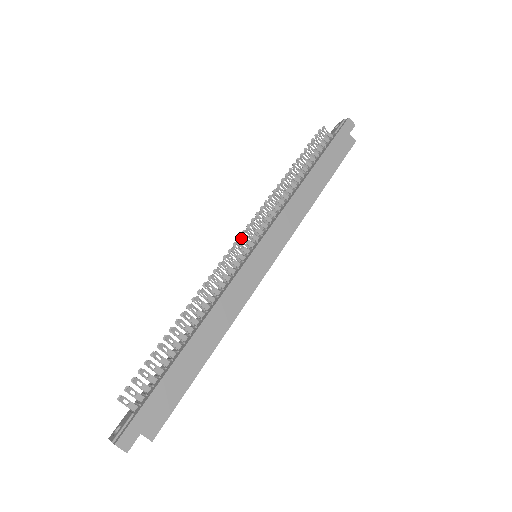
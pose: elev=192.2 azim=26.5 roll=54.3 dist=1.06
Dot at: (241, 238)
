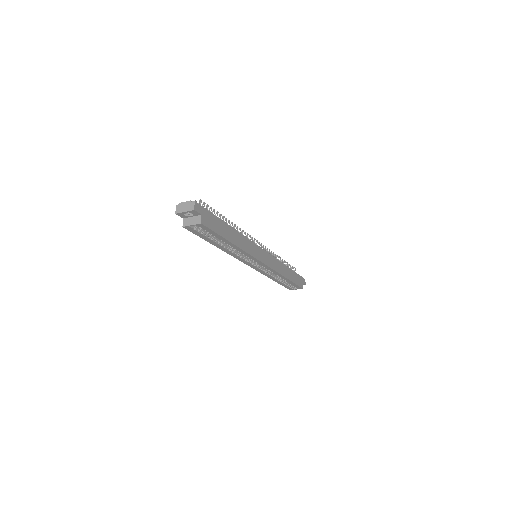
Dot at: (258, 242)
